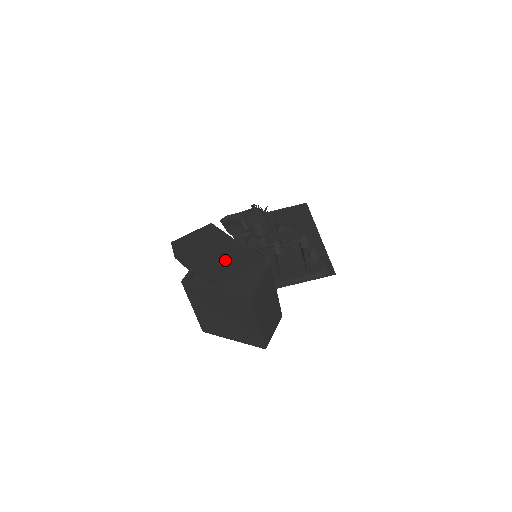
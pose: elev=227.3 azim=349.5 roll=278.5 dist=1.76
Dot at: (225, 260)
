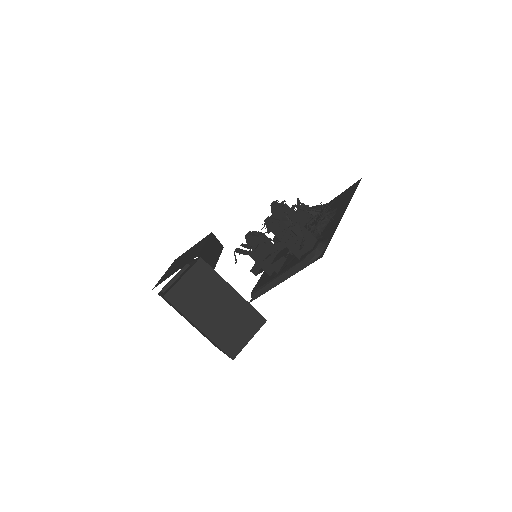
Dot at: (179, 264)
